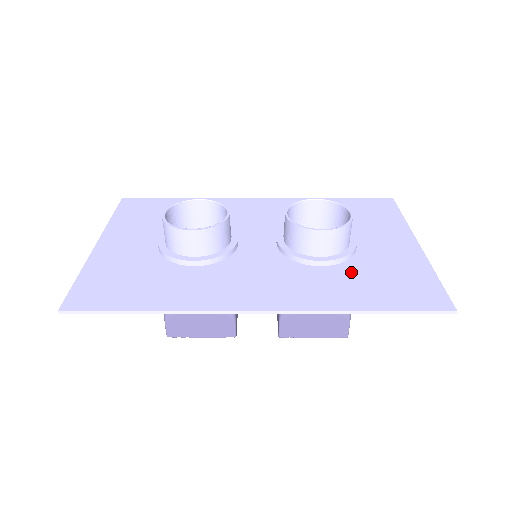
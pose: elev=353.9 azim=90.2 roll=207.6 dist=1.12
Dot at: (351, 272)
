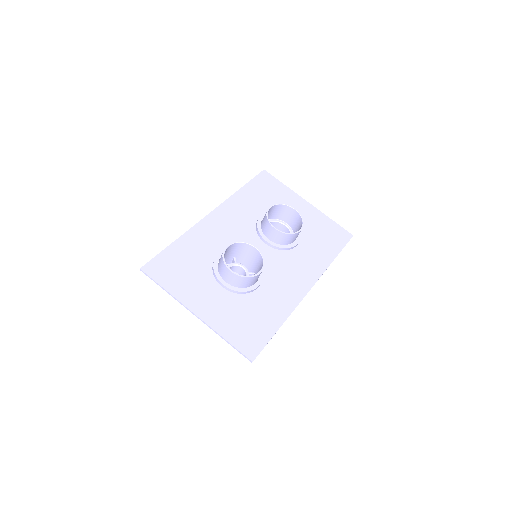
Dot at: (309, 240)
